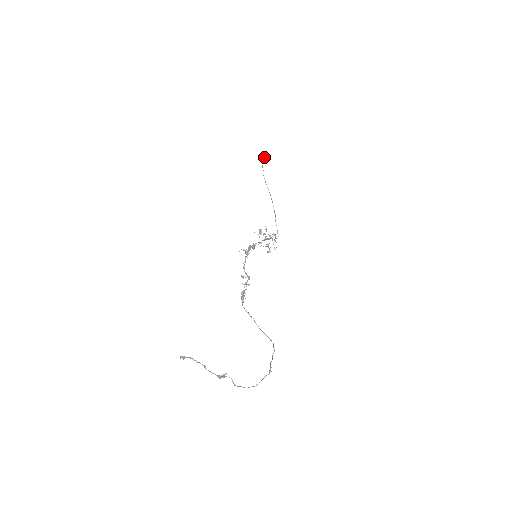
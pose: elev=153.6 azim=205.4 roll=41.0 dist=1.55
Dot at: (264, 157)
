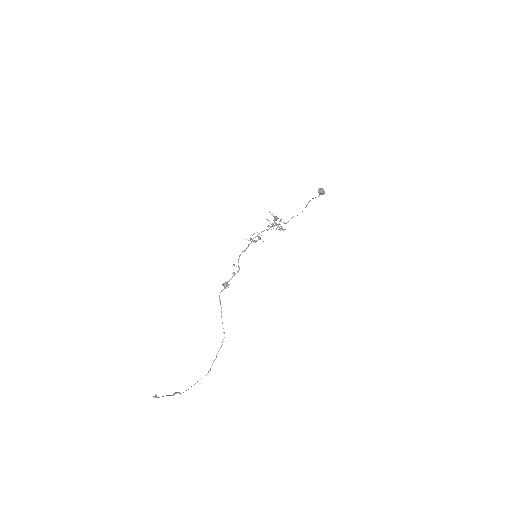
Dot at: (323, 193)
